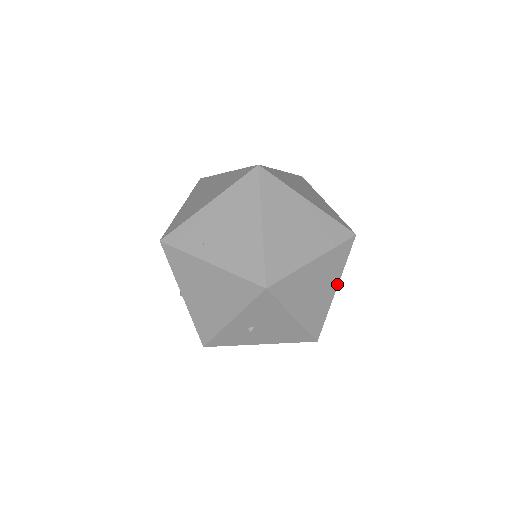
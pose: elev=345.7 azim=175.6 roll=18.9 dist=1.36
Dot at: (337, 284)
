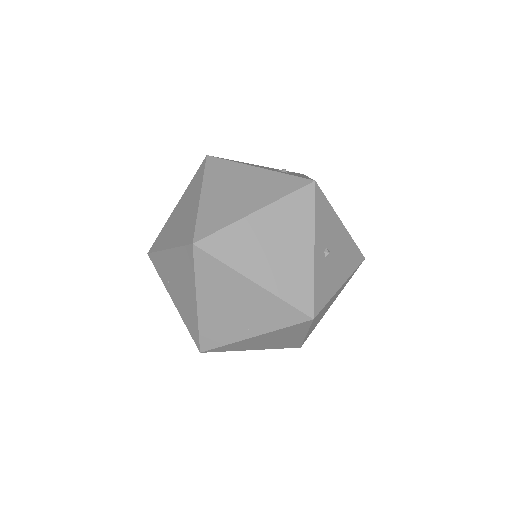
Dot at: (305, 334)
